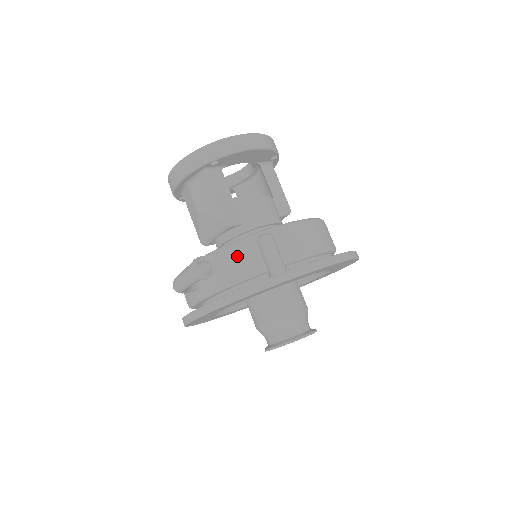
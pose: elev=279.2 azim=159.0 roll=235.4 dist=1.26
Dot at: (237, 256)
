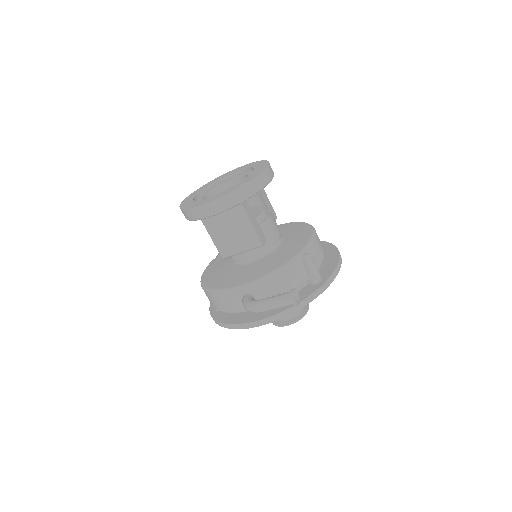
Dot at: (290, 275)
